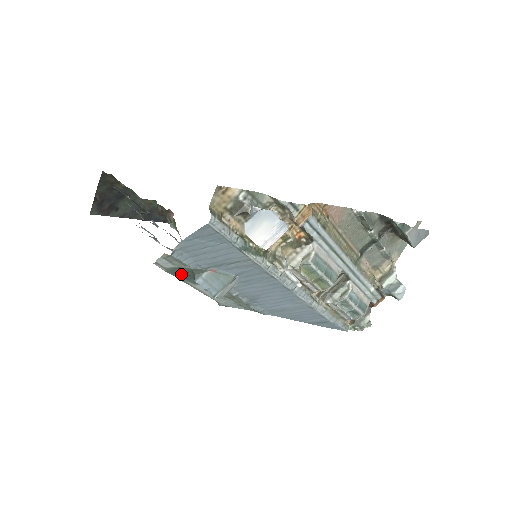
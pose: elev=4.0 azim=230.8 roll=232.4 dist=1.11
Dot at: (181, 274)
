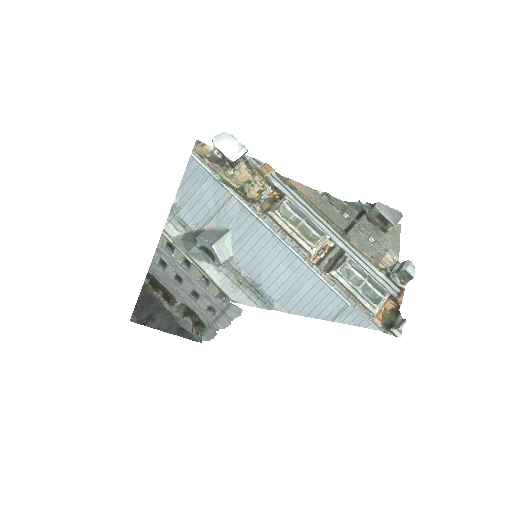
Dot at: (186, 245)
